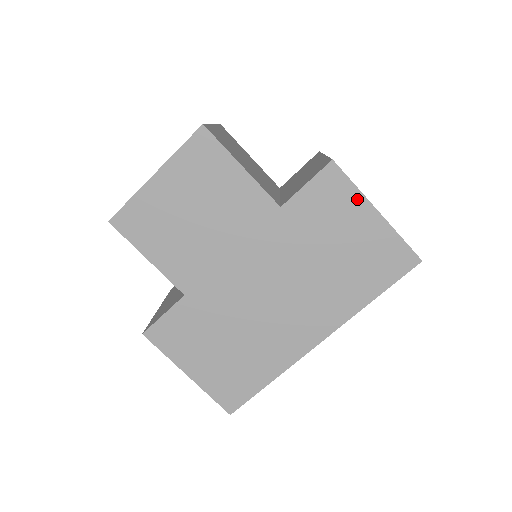
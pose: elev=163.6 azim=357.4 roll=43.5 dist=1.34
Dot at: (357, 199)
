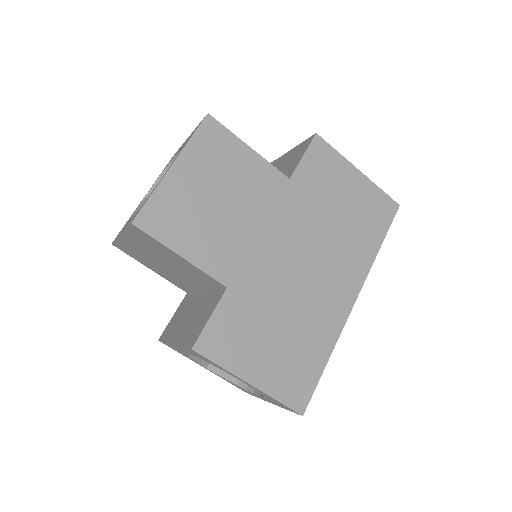
Dot at: (342, 163)
